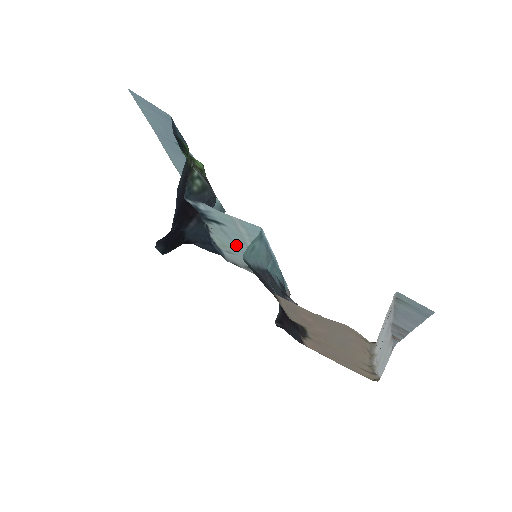
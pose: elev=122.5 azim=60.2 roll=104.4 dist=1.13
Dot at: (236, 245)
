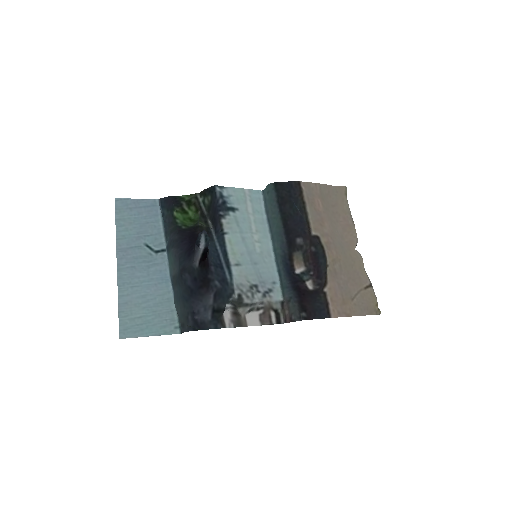
Dot at: (244, 241)
